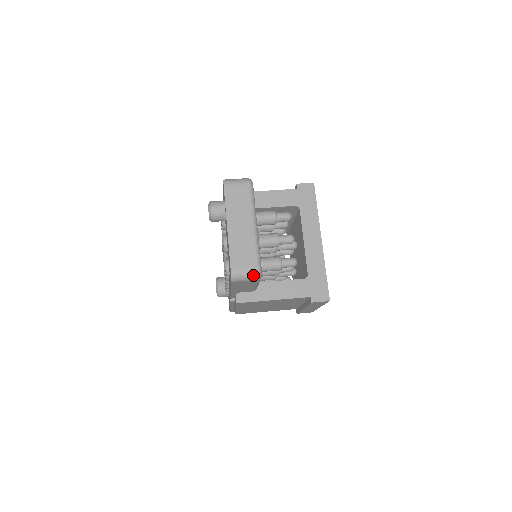
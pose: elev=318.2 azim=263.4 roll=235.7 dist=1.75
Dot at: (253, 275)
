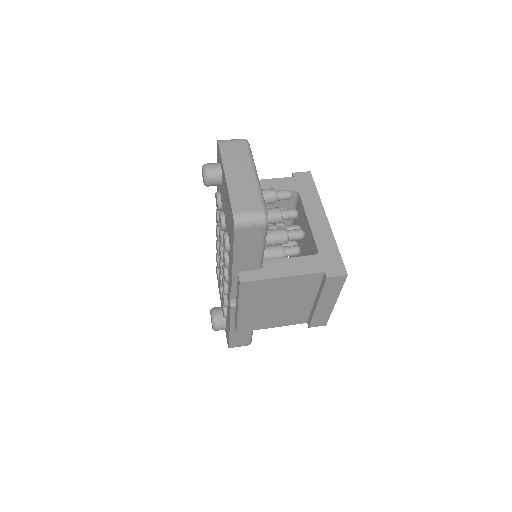
Dot at: (259, 218)
